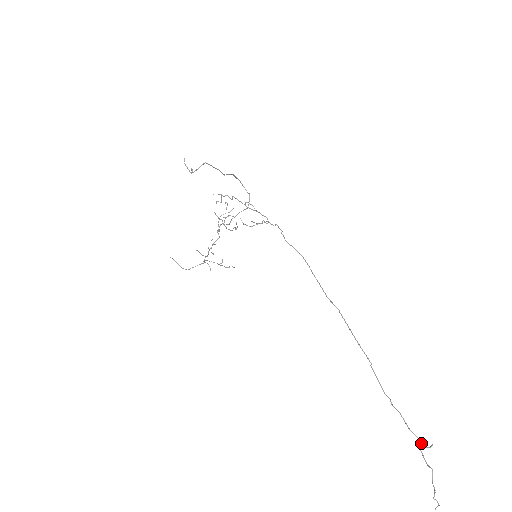
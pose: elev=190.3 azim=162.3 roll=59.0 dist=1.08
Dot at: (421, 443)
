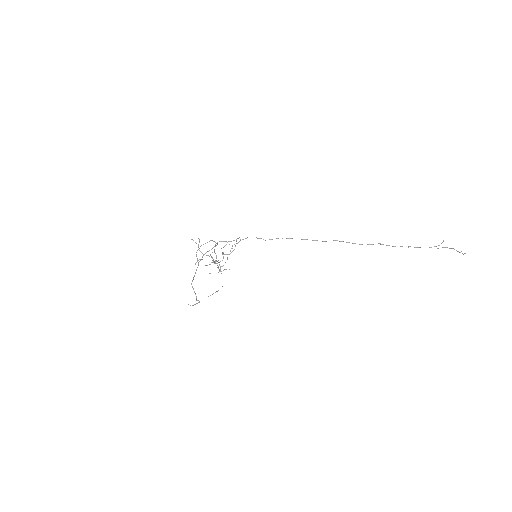
Dot at: occluded
